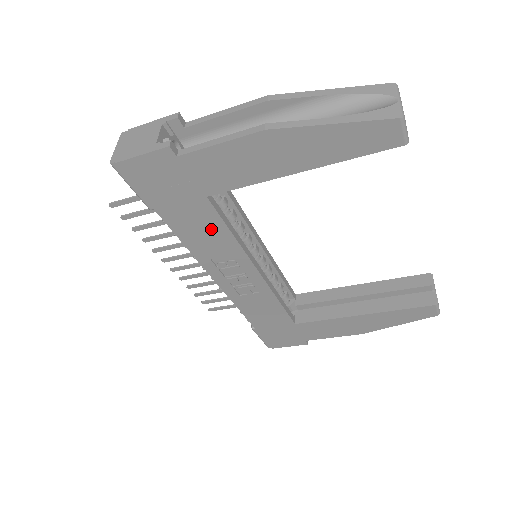
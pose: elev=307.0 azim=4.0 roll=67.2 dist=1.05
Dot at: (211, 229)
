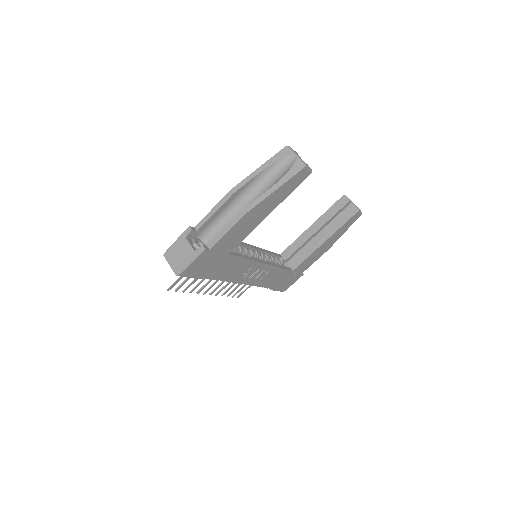
Dot at: (235, 265)
